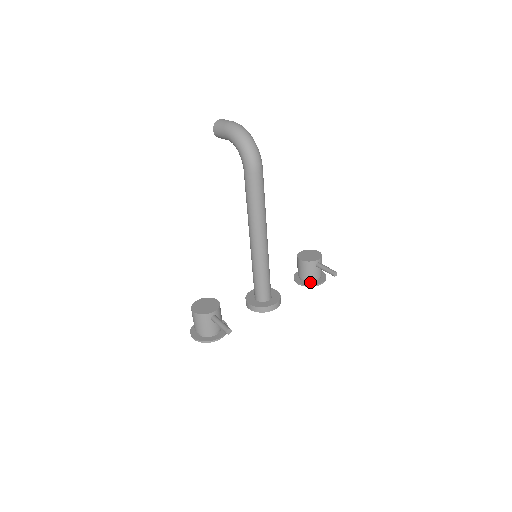
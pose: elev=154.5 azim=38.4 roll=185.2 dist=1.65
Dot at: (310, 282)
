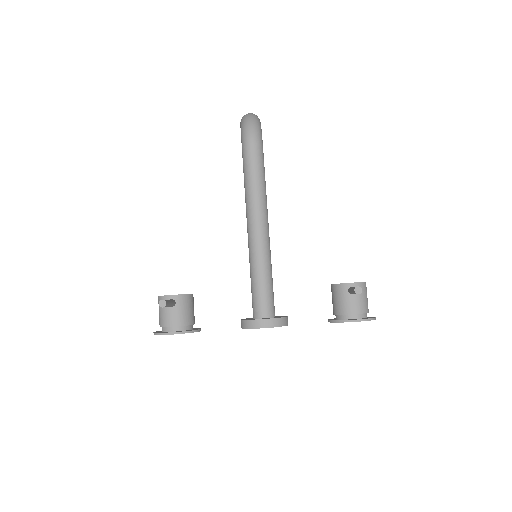
Dot at: (343, 319)
